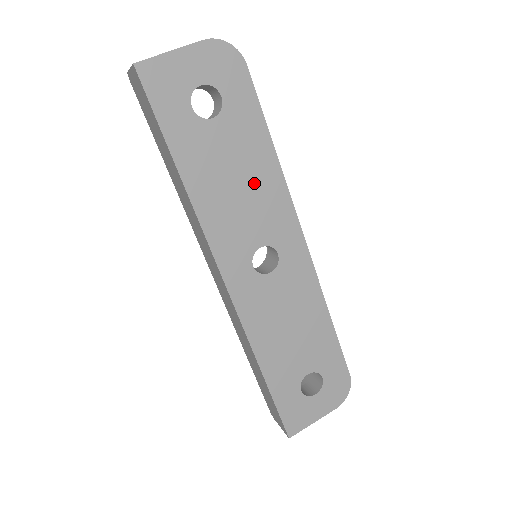
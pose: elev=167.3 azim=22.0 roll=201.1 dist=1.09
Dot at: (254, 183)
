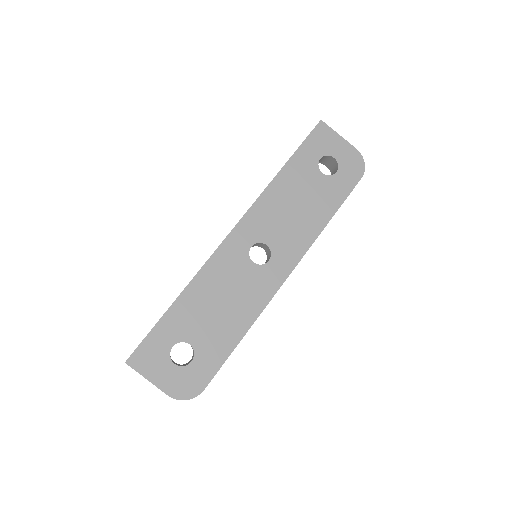
Dot at: (303, 218)
